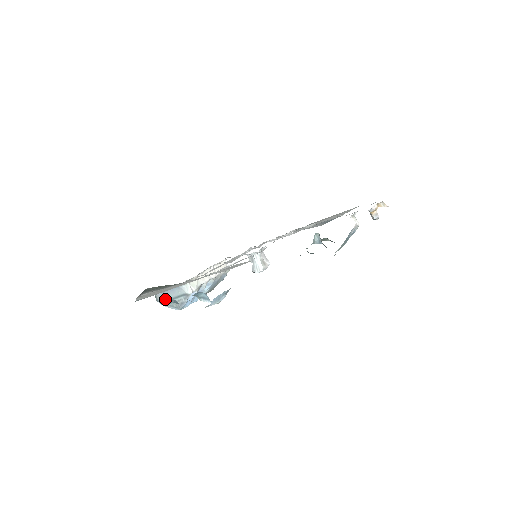
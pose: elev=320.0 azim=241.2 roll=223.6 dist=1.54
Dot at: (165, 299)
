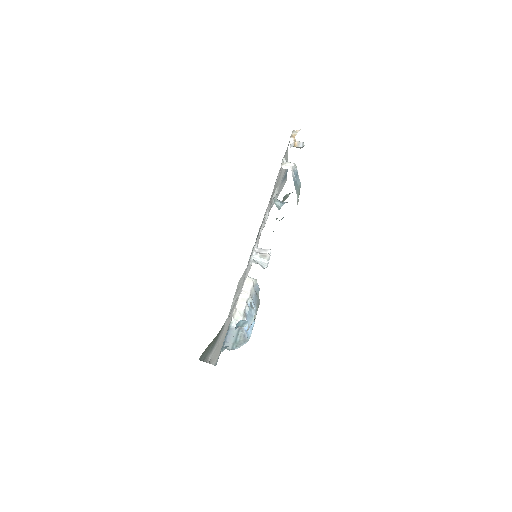
Dot at: (232, 344)
